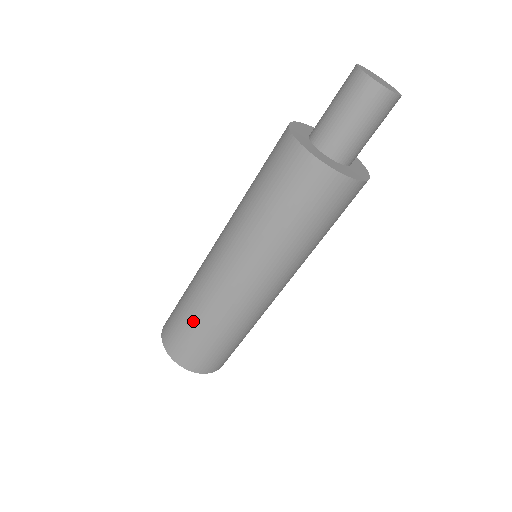
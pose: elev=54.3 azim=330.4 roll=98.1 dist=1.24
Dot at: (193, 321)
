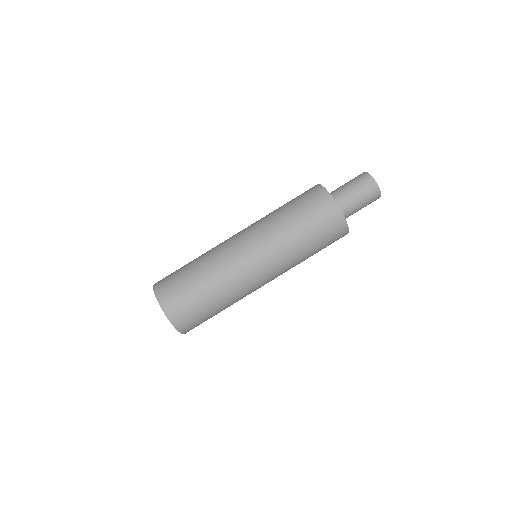
Dot at: (194, 273)
